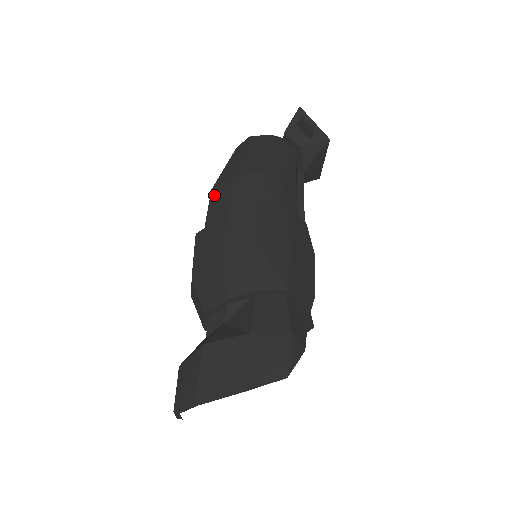
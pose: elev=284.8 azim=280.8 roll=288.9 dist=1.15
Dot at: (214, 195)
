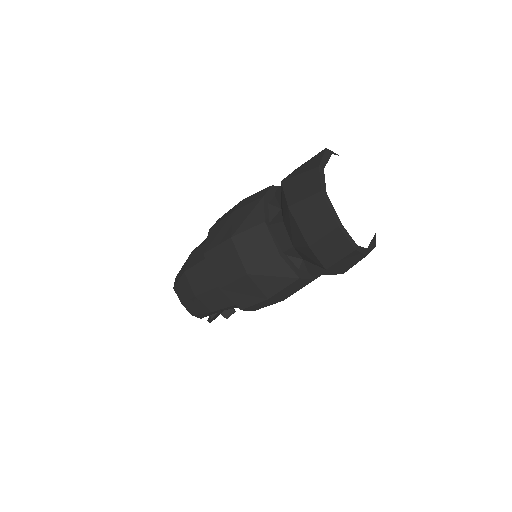
Dot at: (189, 265)
